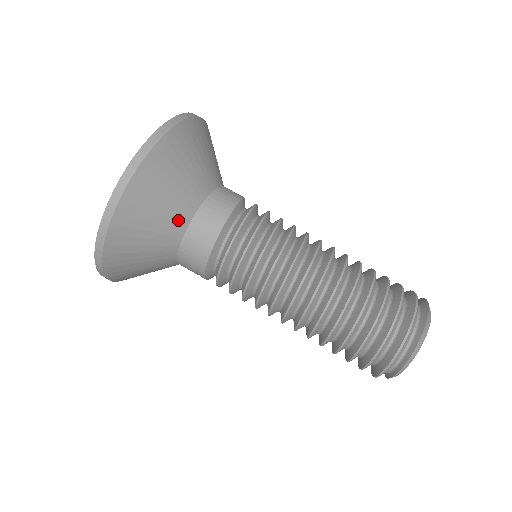
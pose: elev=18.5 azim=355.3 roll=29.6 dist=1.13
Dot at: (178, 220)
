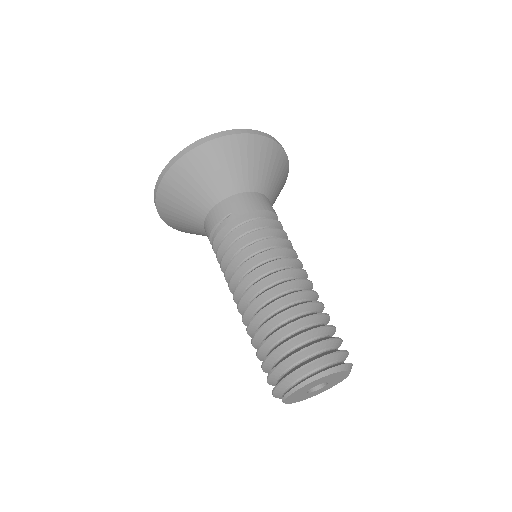
Dot at: (258, 183)
